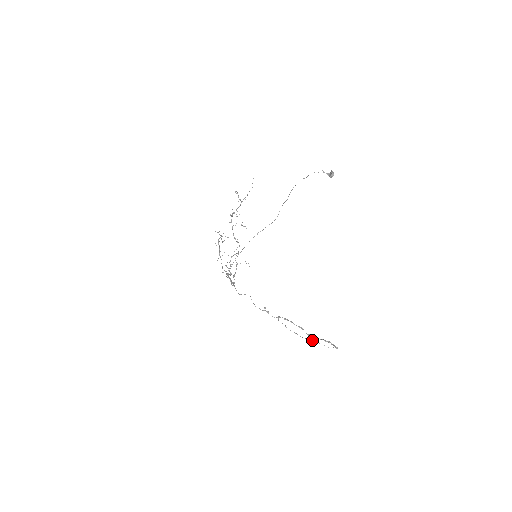
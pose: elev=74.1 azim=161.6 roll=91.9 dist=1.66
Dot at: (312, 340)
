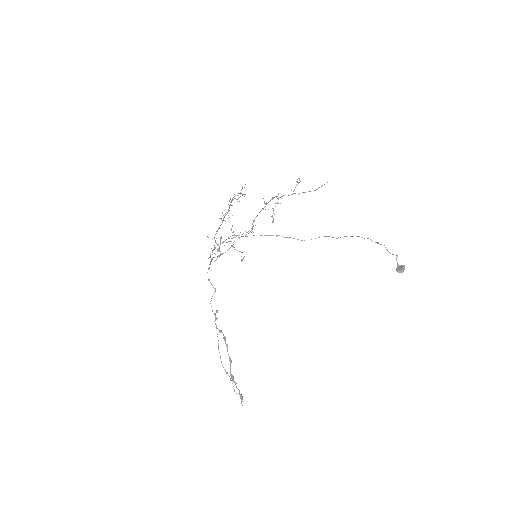
Dot at: occluded
